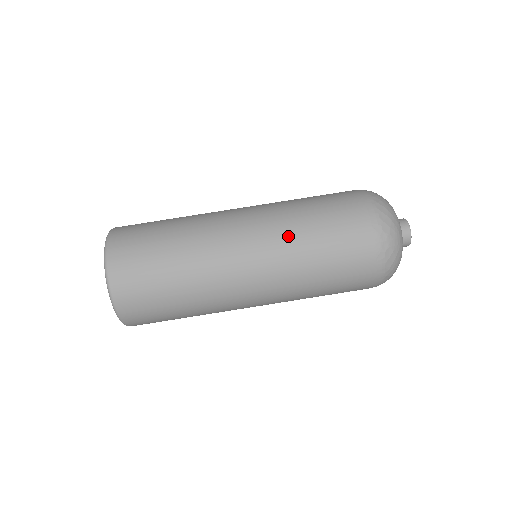
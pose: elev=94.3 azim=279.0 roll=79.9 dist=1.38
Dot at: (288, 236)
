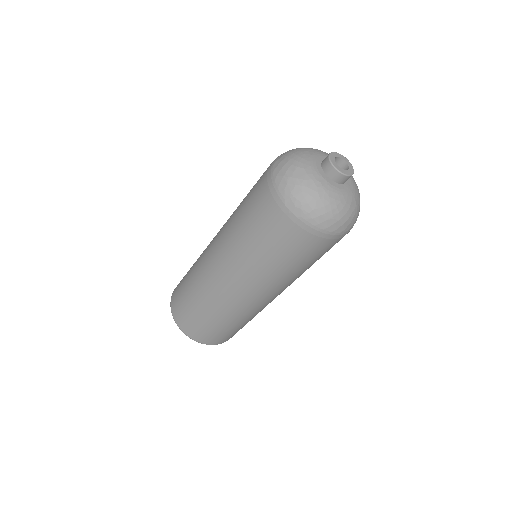
Dot at: (292, 280)
